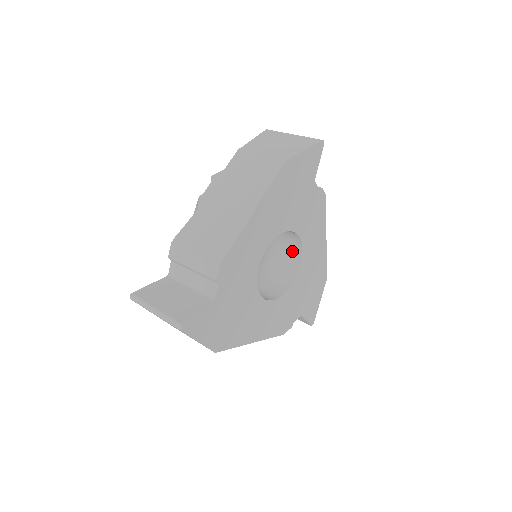
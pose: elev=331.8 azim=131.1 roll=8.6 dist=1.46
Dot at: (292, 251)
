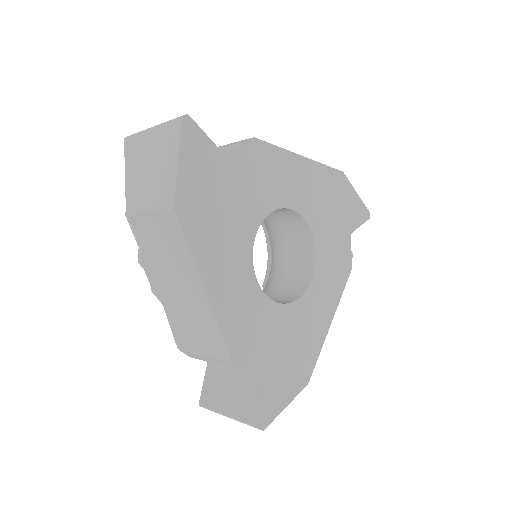
Dot at: (294, 288)
